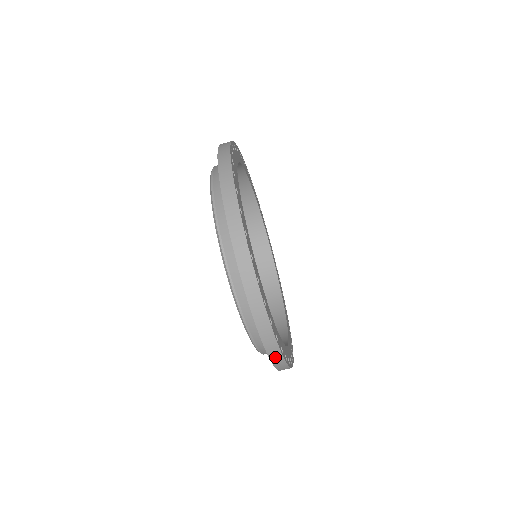
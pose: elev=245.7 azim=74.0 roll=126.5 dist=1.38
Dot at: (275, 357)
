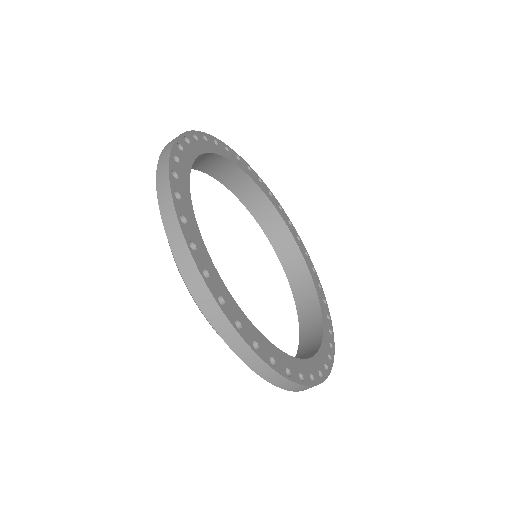
Dot at: occluded
